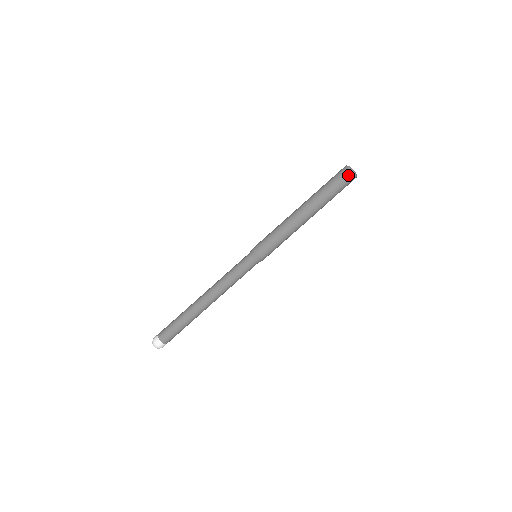
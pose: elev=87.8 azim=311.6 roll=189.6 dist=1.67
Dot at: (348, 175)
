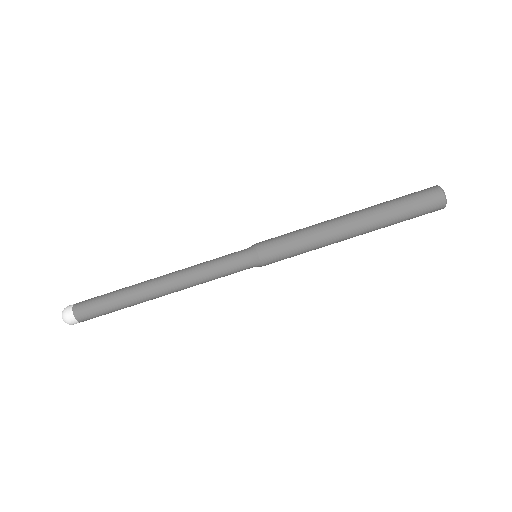
Dot at: (435, 198)
